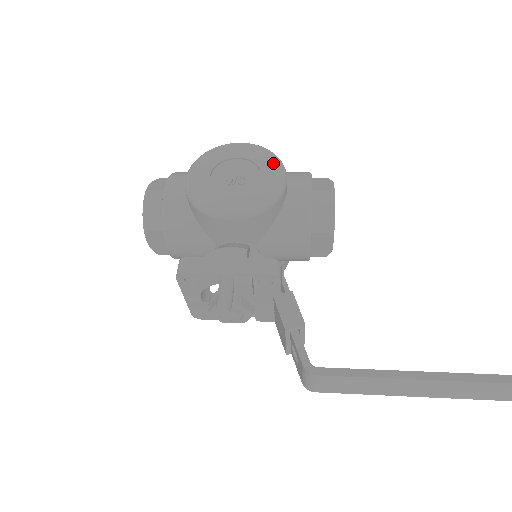
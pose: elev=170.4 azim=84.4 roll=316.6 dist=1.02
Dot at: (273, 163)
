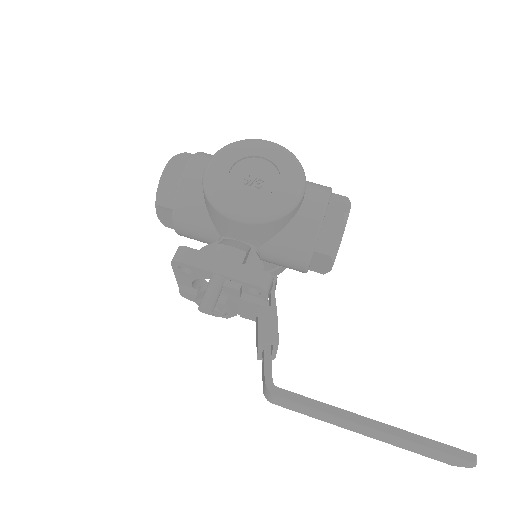
Dot at: (295, 173)
